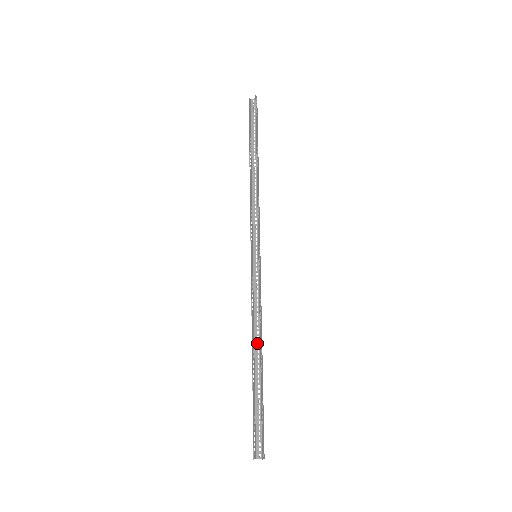
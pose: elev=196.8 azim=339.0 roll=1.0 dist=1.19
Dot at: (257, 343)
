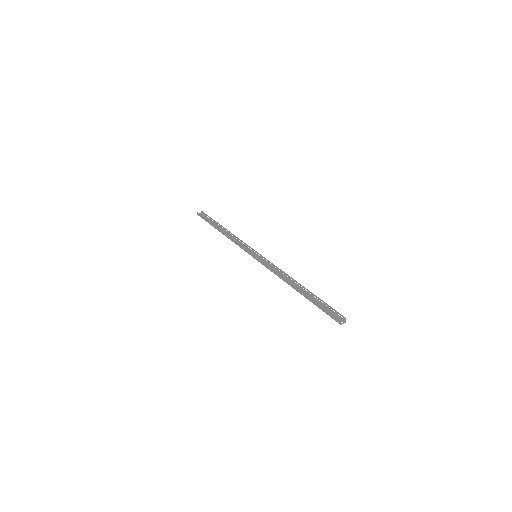
Dot at: occluded
